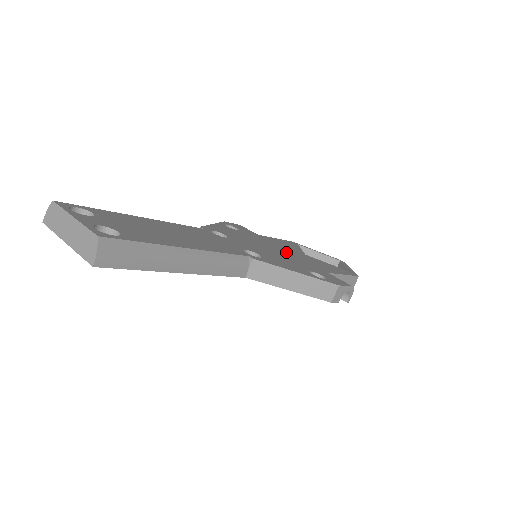
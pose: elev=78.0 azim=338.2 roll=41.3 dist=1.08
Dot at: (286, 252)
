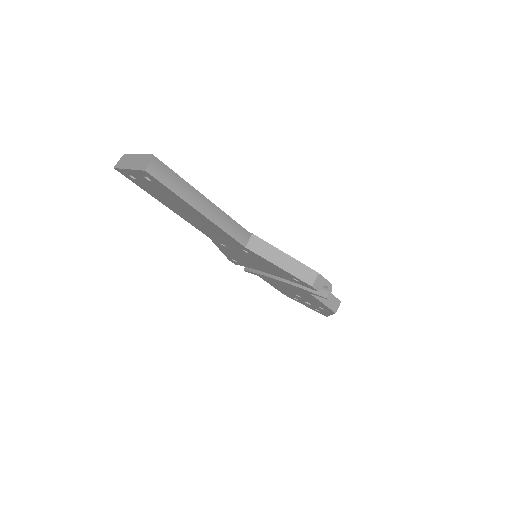
Dot at: occluded
